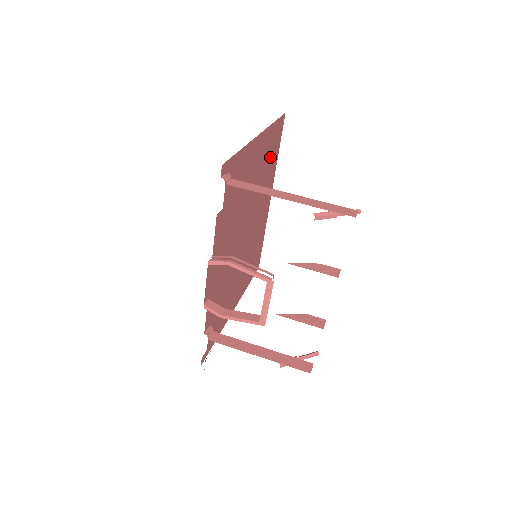
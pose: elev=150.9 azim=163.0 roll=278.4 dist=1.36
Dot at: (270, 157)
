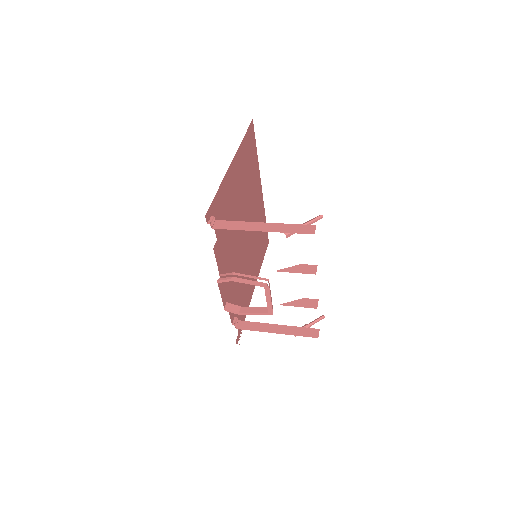
Dot at: (249, 163)
